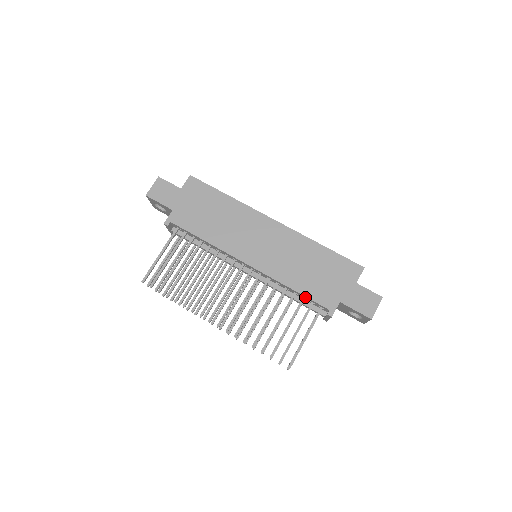
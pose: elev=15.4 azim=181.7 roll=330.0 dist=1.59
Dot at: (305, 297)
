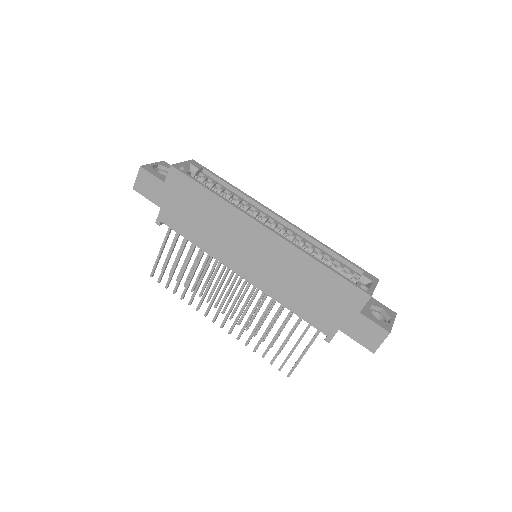
Dot at: (302, 317)
